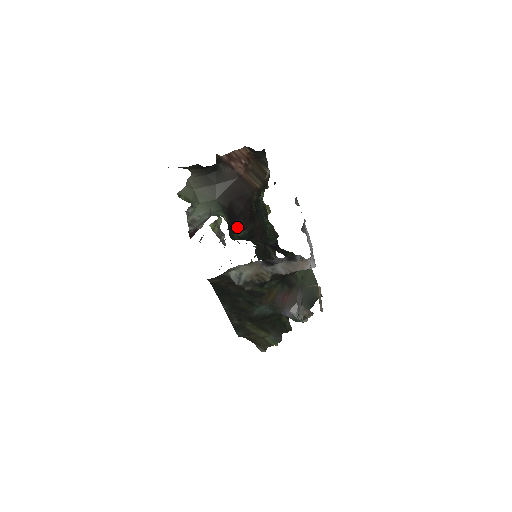
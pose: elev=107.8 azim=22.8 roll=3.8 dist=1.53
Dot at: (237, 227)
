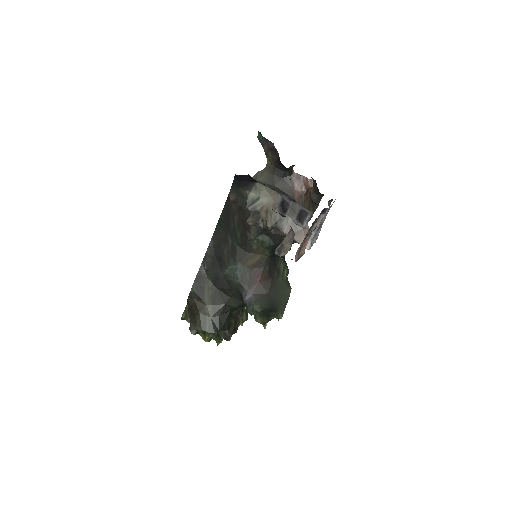
Dot at: occluded
